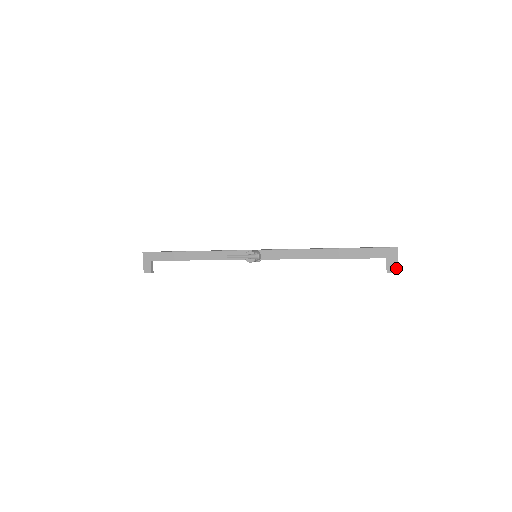
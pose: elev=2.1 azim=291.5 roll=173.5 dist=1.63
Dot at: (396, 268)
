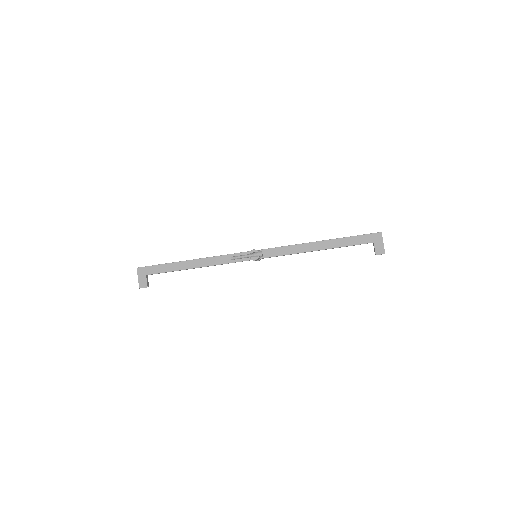
Dot at: (383, 250)
